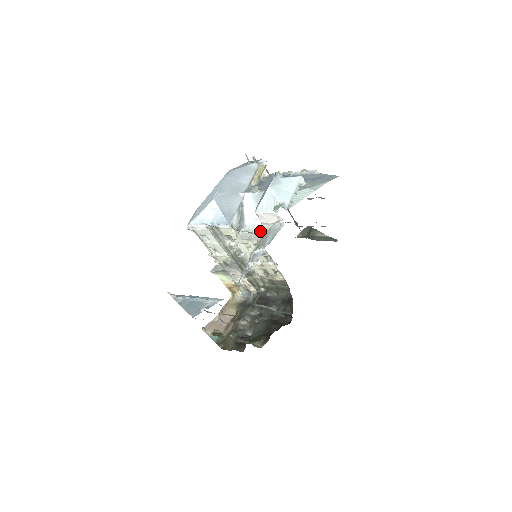
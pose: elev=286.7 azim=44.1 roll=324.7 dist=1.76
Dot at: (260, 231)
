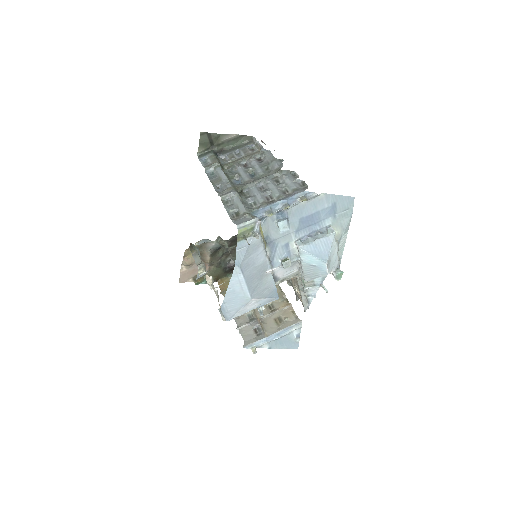
Dot at: (297, 273)
